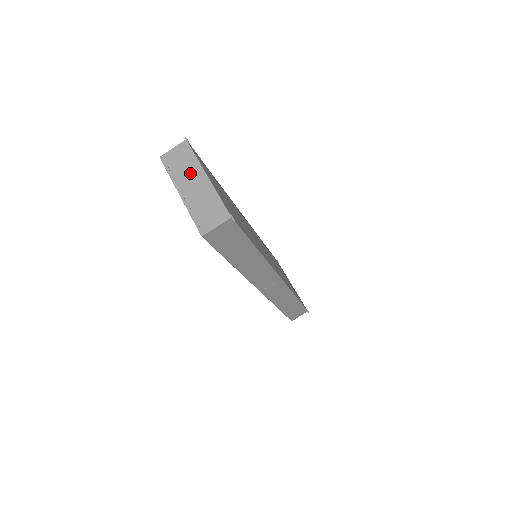
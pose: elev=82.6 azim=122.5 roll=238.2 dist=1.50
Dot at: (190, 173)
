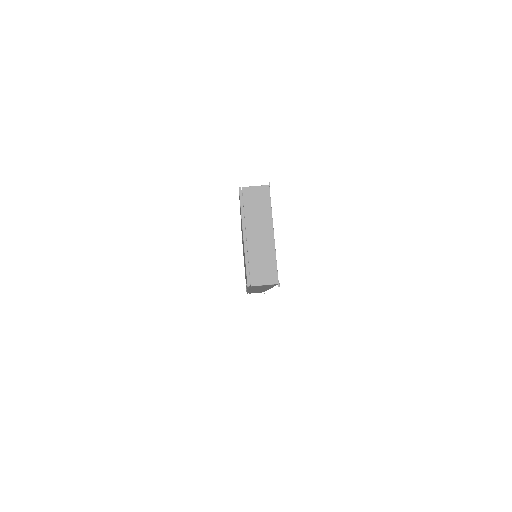
Dot at: (260, 221)
